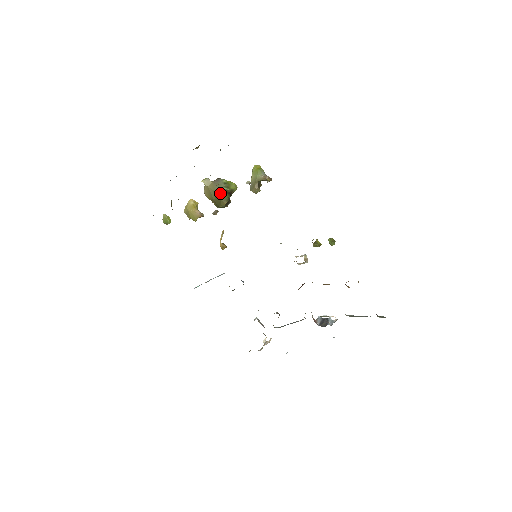
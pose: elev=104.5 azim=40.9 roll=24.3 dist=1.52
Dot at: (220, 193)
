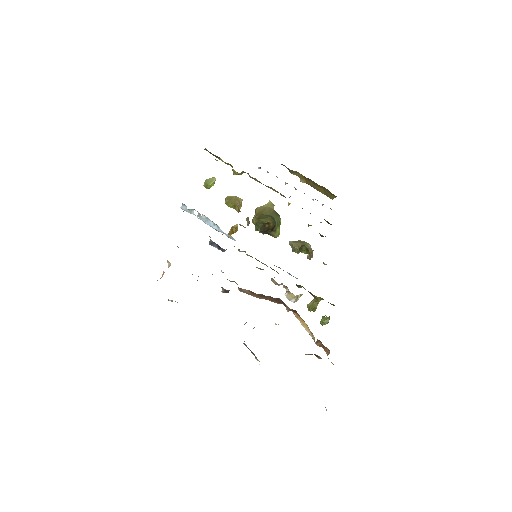
Dot at: (272, 217)
